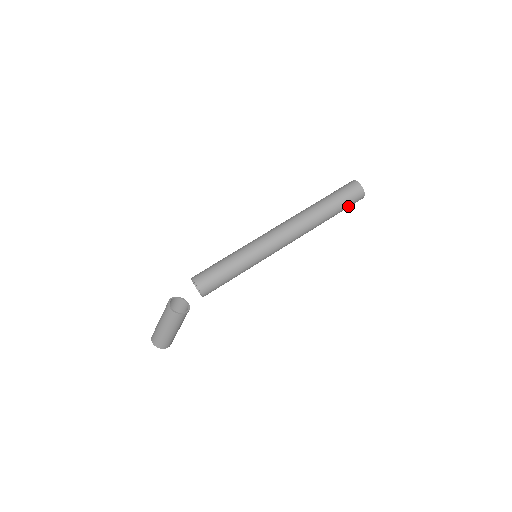
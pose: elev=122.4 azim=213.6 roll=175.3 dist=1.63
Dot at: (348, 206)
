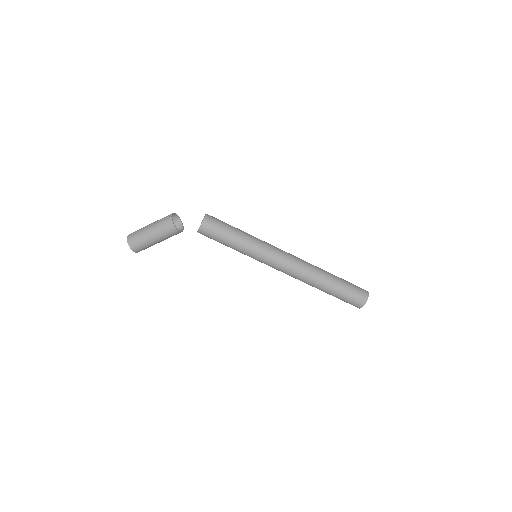
Dot at: (347, 298)
